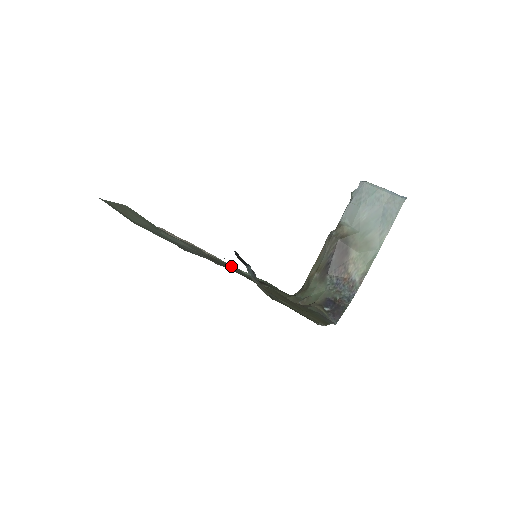
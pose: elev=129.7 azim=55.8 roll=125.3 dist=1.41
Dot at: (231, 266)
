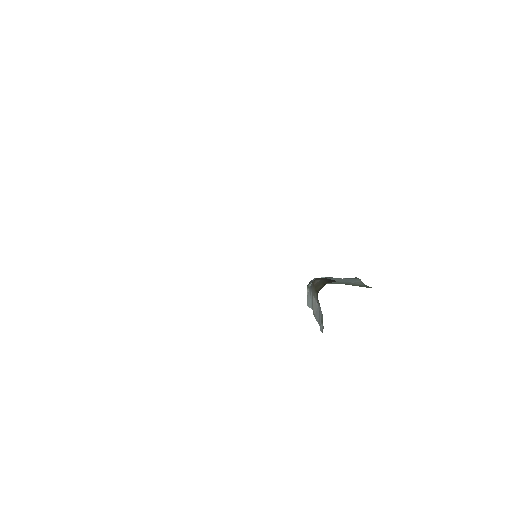
Dot at: occluded
